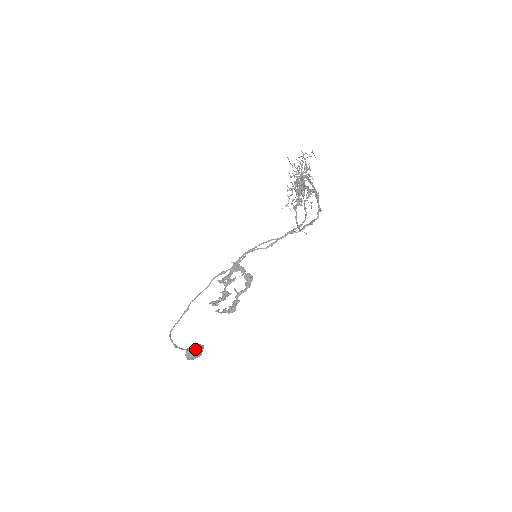
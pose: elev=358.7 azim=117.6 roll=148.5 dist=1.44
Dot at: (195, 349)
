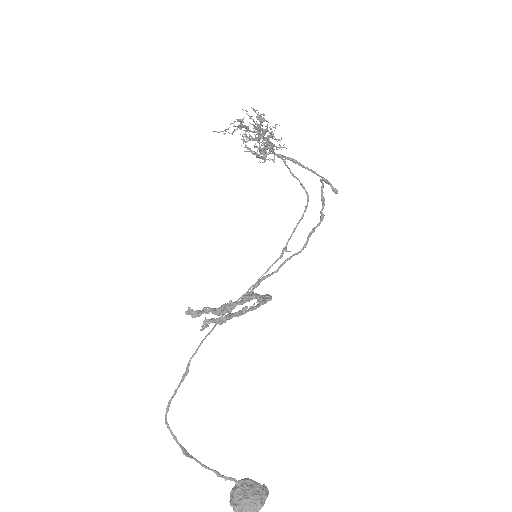
Dot at: (244, 486)
